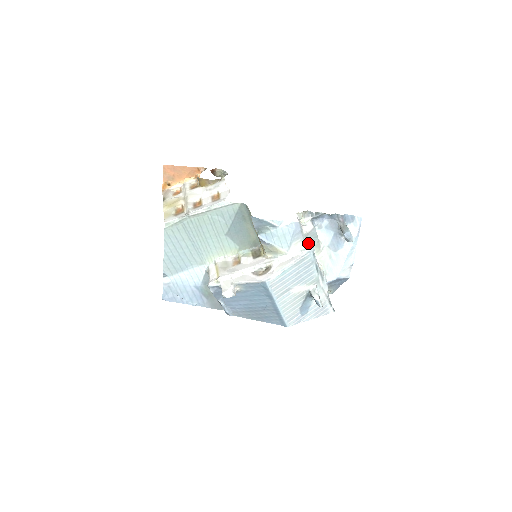
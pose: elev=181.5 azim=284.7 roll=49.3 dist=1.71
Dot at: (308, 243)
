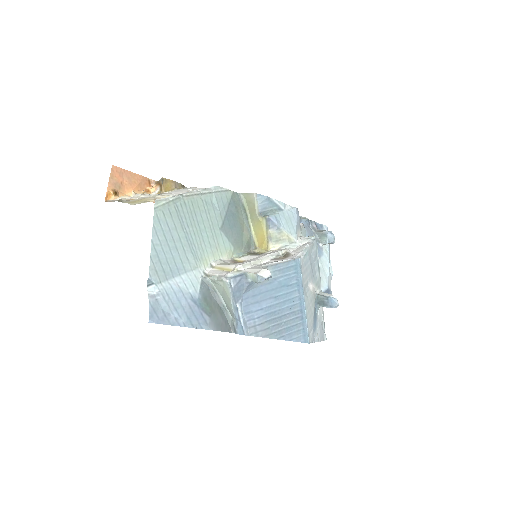
Dot at: occluded
